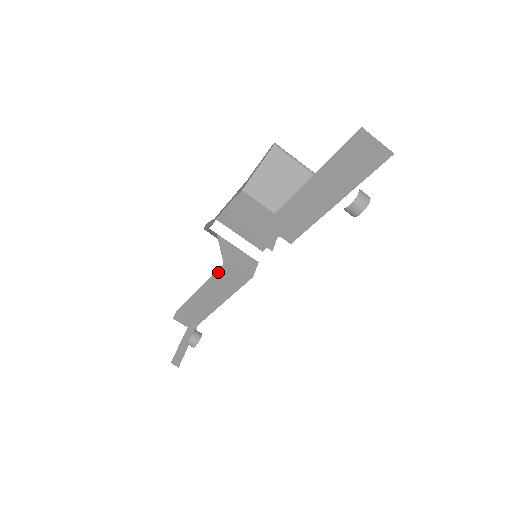
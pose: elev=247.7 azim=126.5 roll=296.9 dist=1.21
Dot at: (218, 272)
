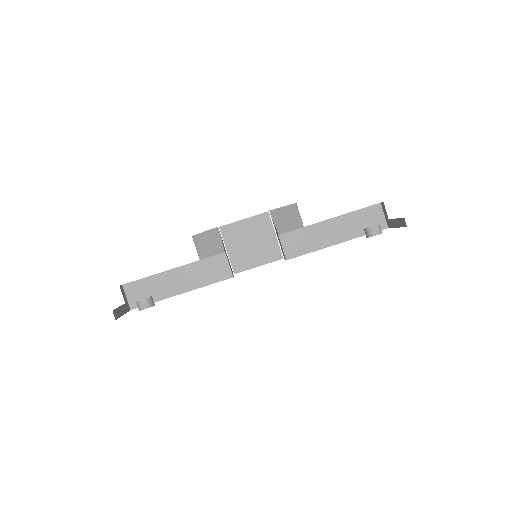
Dot at: (206, 259)
